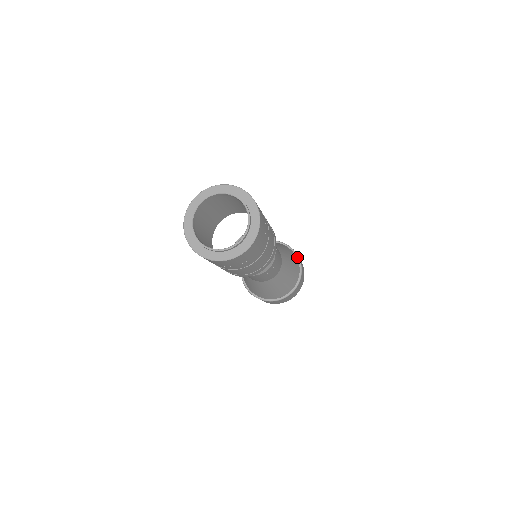
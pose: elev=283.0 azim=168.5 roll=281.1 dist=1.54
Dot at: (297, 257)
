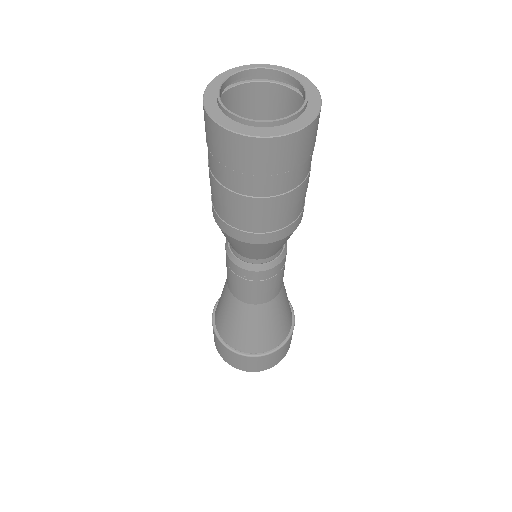
Dot at: occluded
